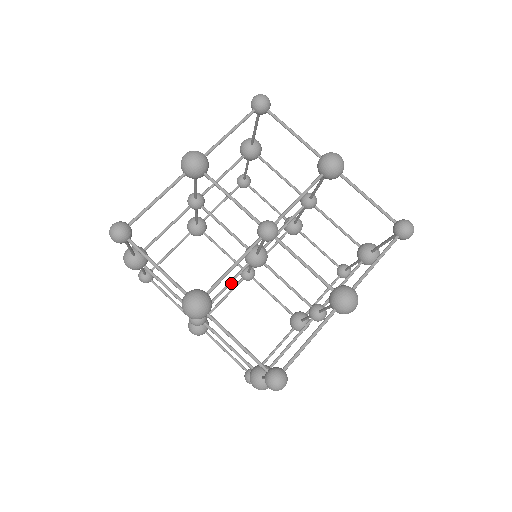
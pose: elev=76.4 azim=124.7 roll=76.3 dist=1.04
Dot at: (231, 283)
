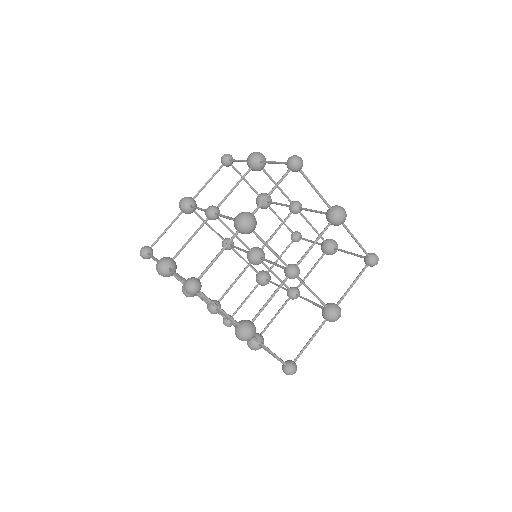
Dot at: occluded
